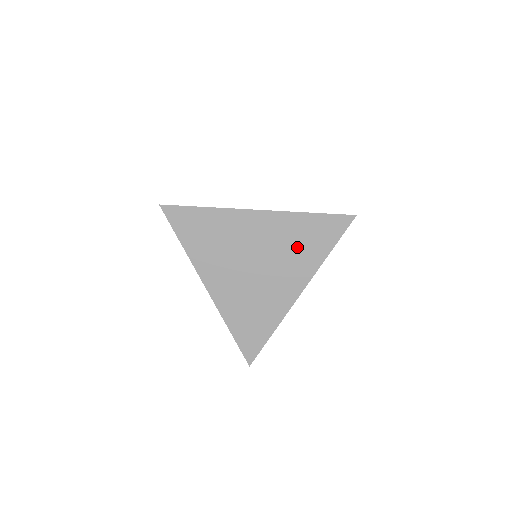
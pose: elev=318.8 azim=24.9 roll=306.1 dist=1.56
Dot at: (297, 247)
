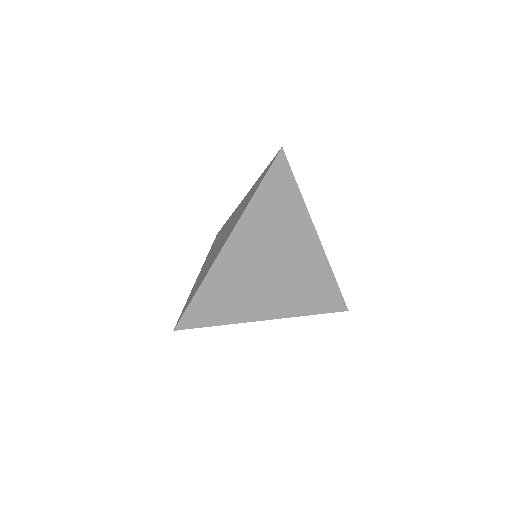
Dot at: (279, 218)
